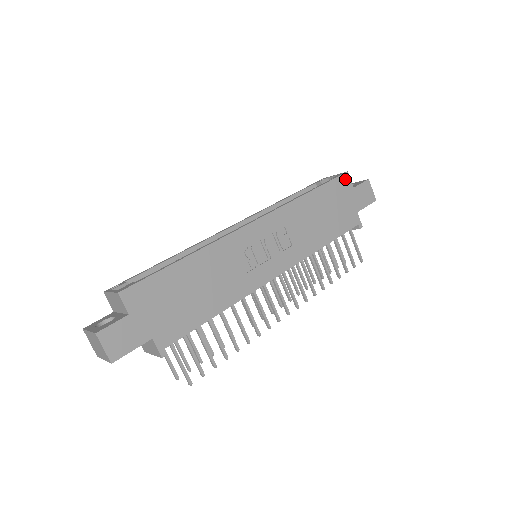
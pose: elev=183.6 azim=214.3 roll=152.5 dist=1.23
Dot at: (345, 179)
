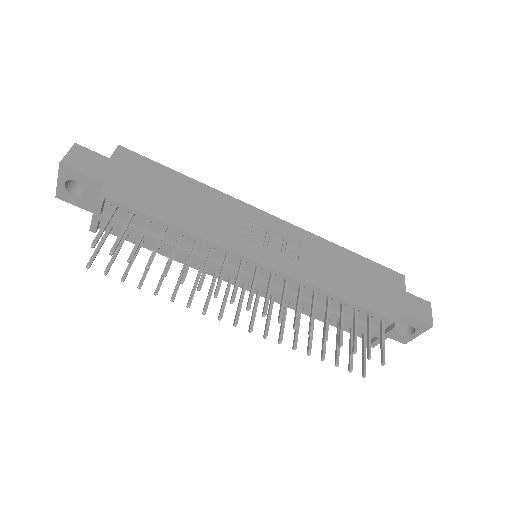
Dot at: (398, 277)
